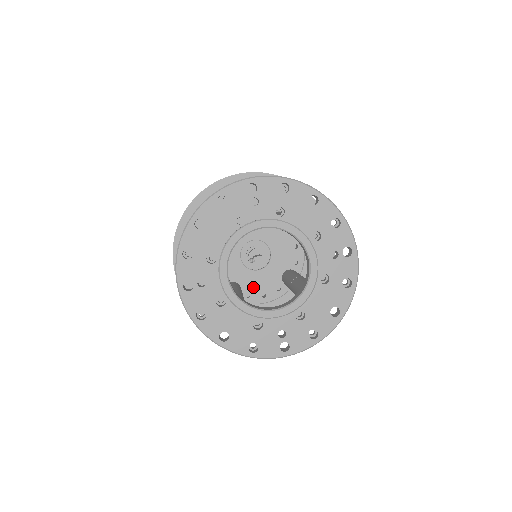
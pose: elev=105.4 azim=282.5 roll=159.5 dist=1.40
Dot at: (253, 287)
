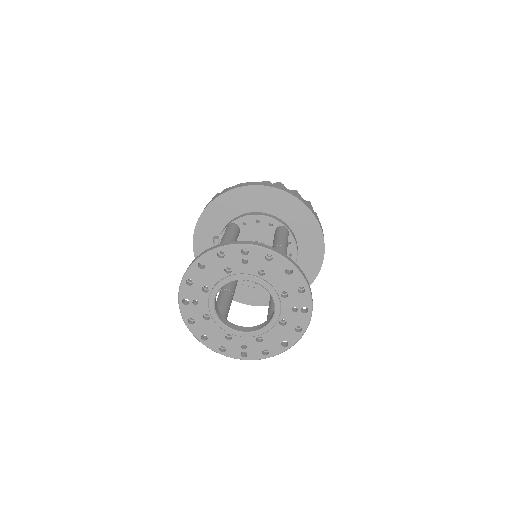
Dot at: occluded
